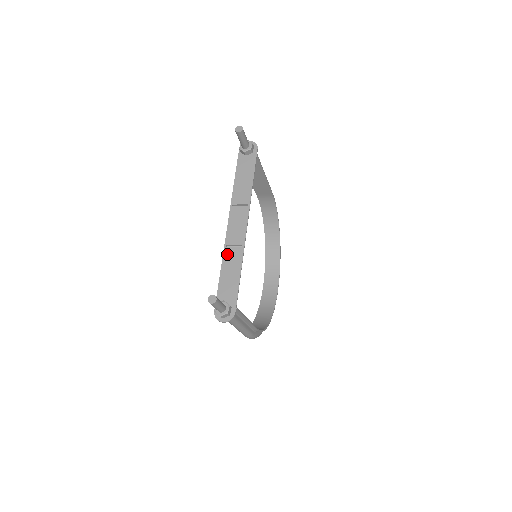
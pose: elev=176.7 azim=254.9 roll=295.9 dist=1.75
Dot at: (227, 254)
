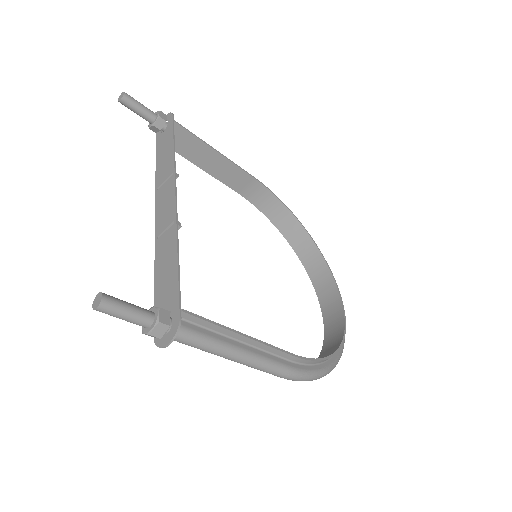
Dot at: (159, 247)
